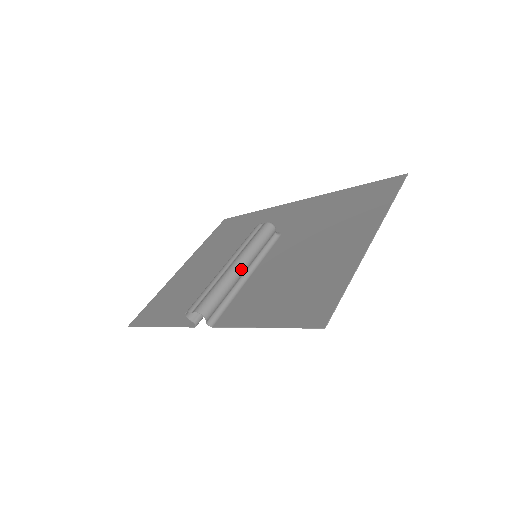
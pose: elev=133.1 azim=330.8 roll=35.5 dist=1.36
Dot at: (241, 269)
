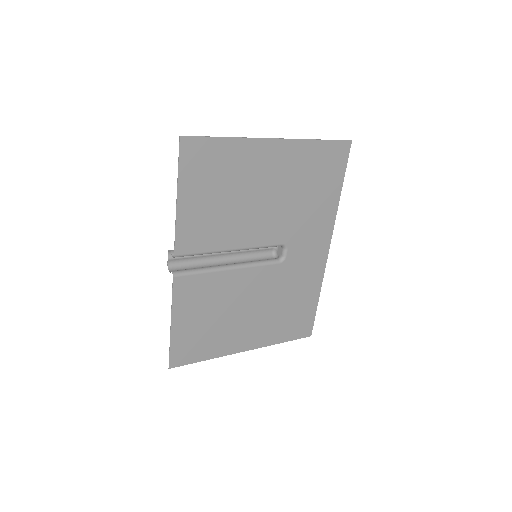
Dot at: occluded
